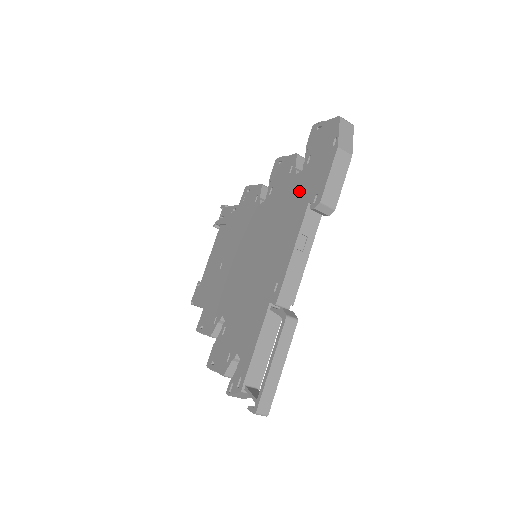
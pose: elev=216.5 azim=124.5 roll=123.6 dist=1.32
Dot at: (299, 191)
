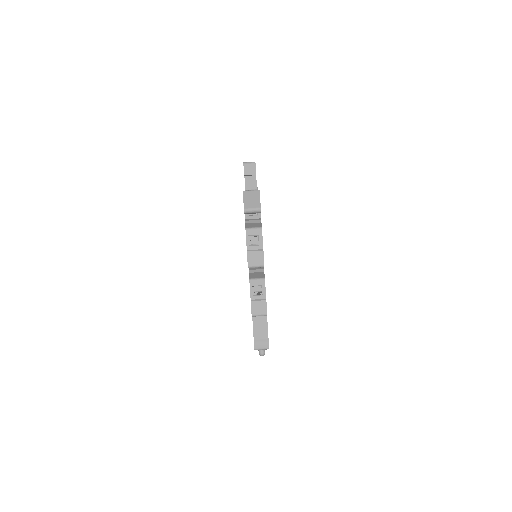
Dot at: occluded
